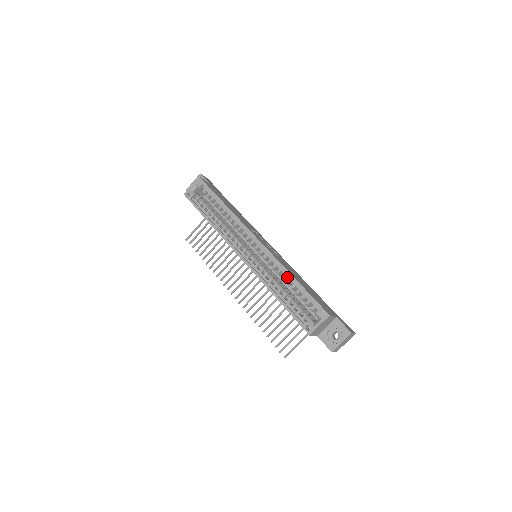
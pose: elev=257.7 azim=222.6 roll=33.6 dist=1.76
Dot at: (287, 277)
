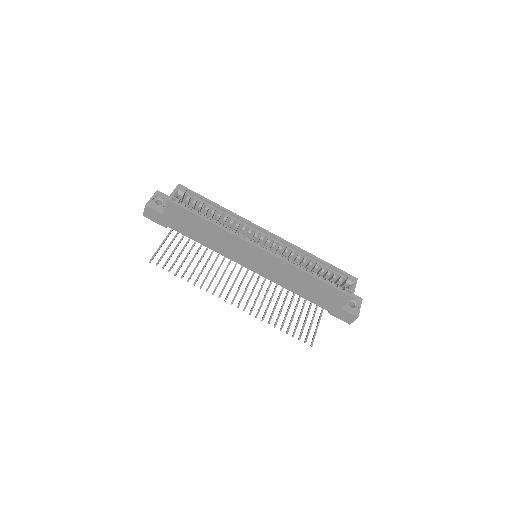
Dot at: (309, 259)
